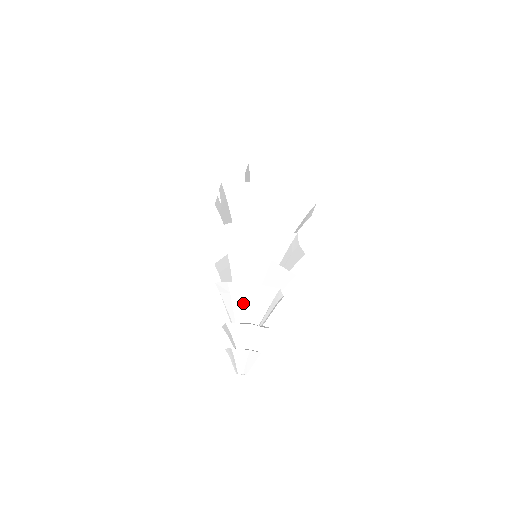
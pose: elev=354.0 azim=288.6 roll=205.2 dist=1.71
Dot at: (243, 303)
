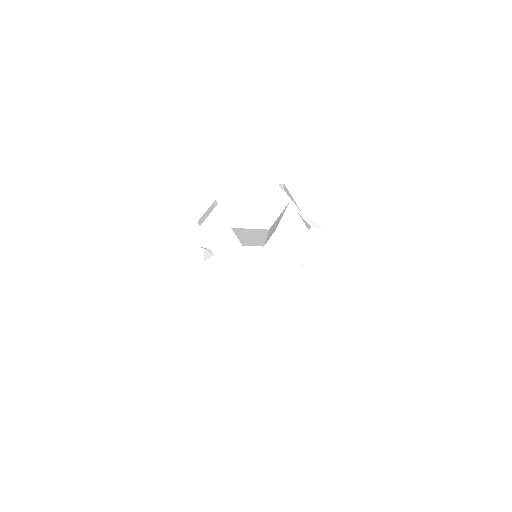
Dot at: occluded
